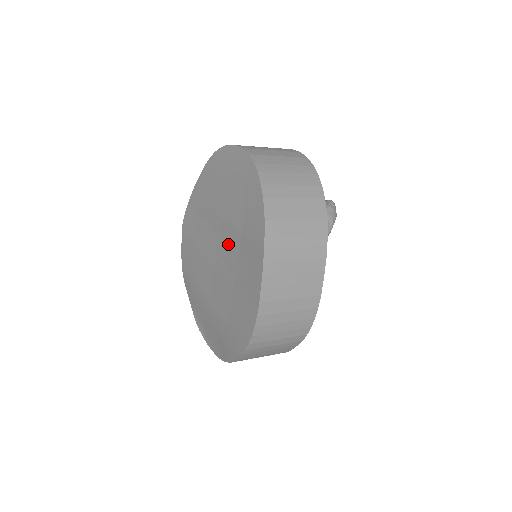
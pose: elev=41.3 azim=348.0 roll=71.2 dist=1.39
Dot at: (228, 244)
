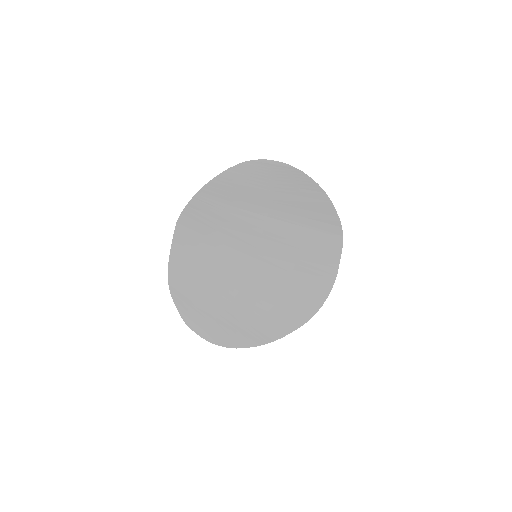
Dot at: (281, 236)
